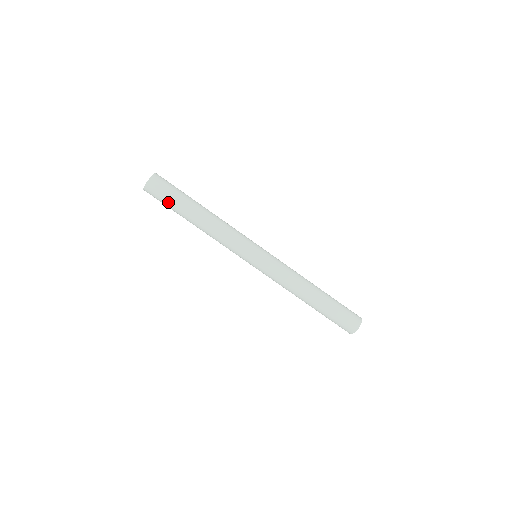
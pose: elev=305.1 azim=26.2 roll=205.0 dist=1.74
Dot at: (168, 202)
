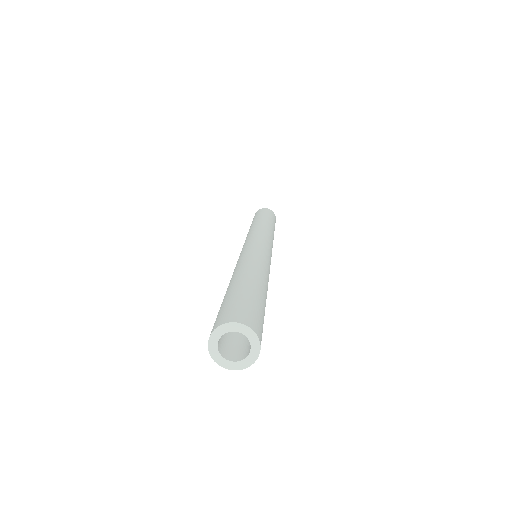
Dot at: occluded
